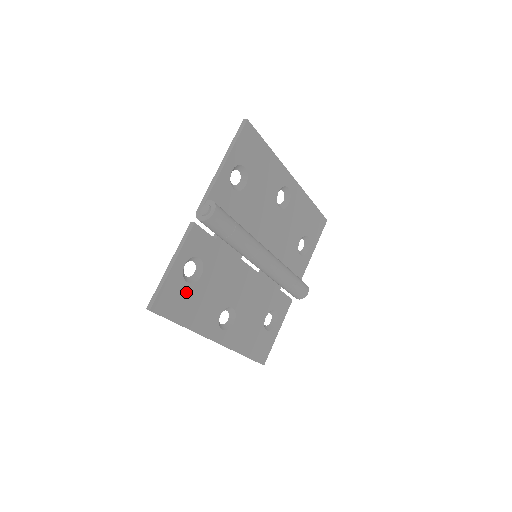
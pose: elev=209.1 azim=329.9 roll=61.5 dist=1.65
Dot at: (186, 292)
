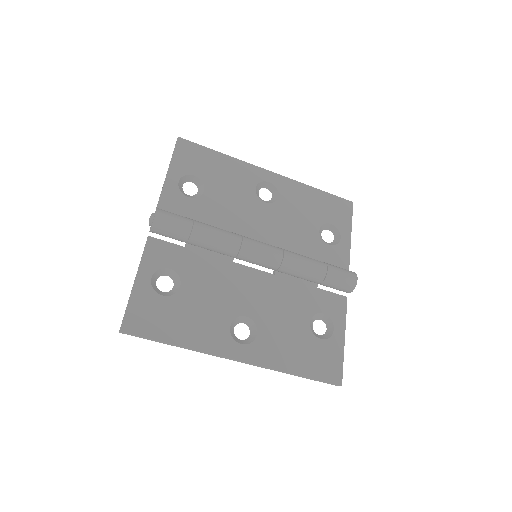
Dot at: (165, 306)
